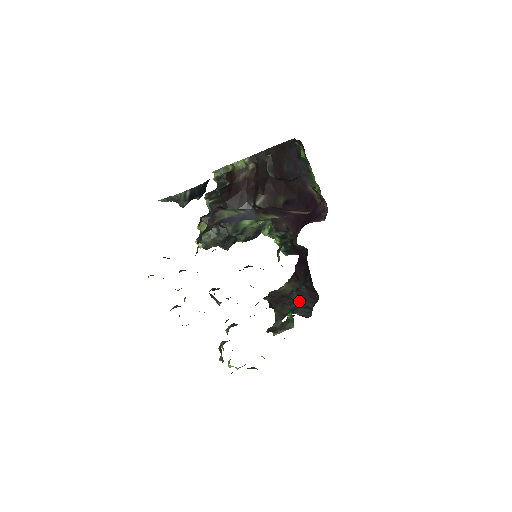
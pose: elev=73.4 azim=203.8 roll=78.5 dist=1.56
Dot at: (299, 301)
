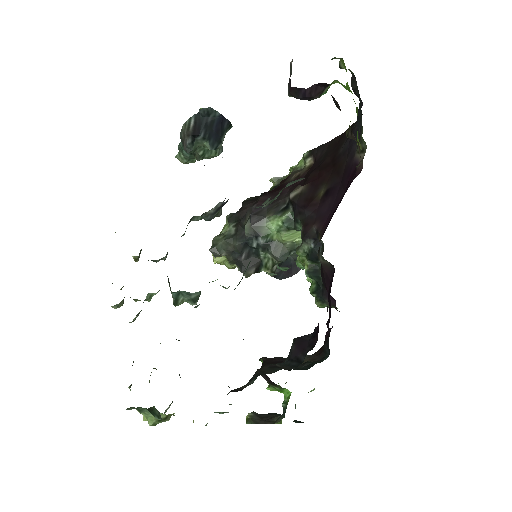
Dot at: (291, 351)
